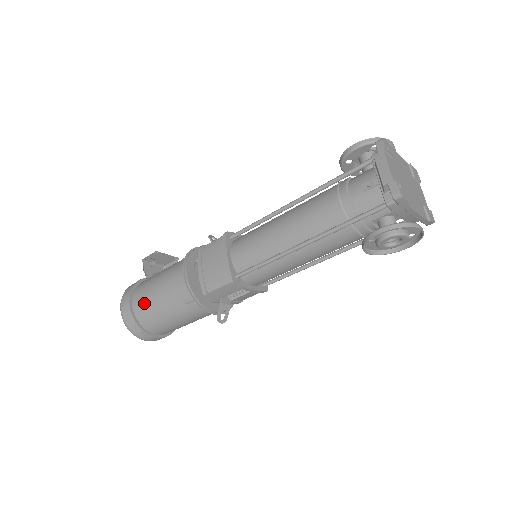
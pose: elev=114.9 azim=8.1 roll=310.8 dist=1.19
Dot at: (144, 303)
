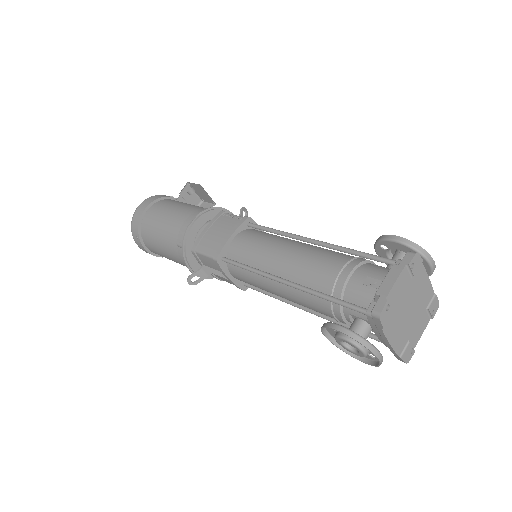
Dot at: (154, 217)
